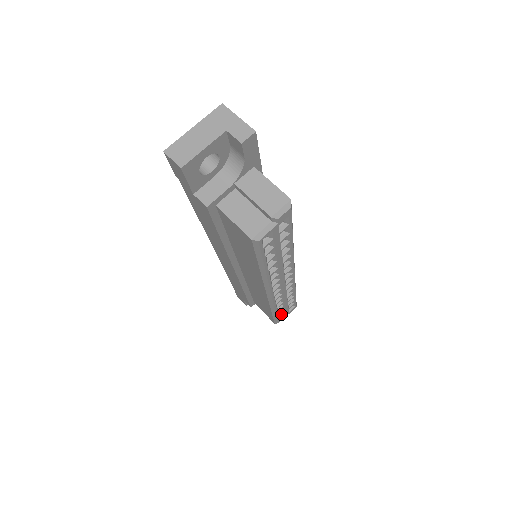
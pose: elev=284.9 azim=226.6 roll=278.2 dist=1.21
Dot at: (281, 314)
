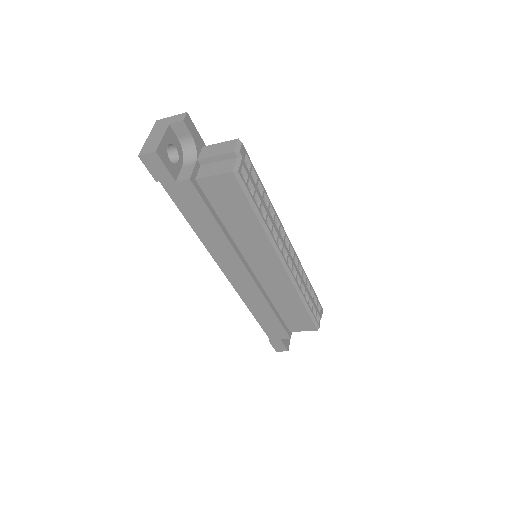
Dot at: (314, 313)
